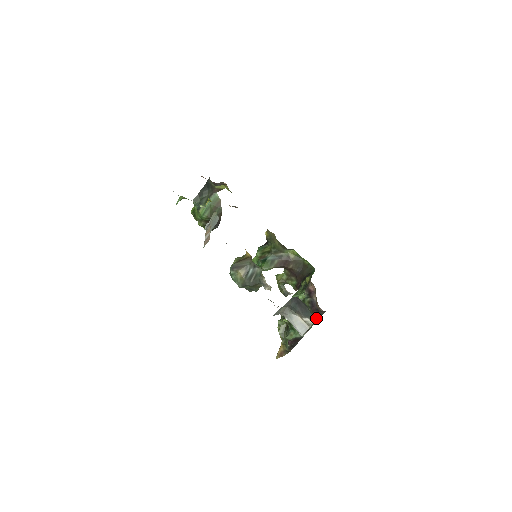
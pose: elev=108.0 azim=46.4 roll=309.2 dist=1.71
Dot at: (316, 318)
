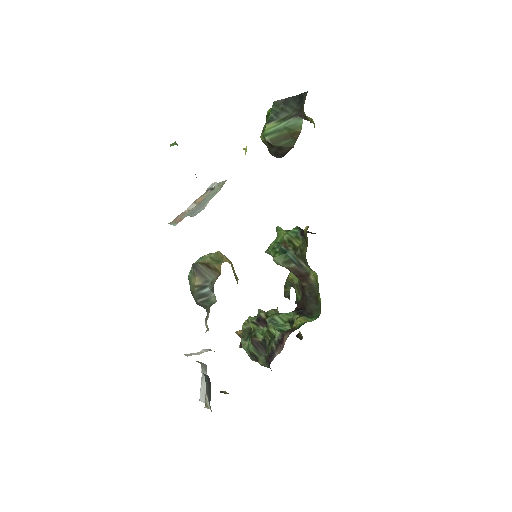
Dot at: occluded
